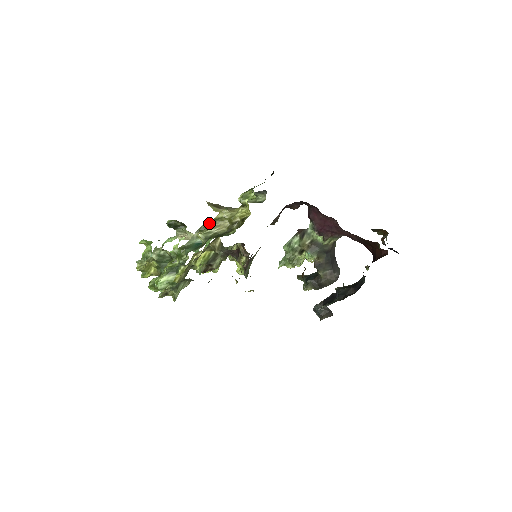
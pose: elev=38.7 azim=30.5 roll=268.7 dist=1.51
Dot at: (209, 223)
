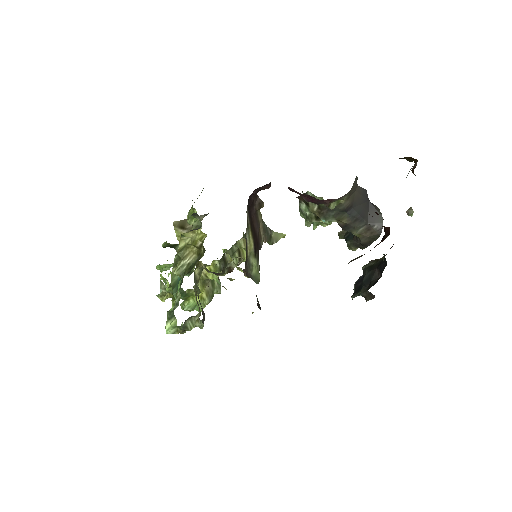
Dot at: (178, 255)
